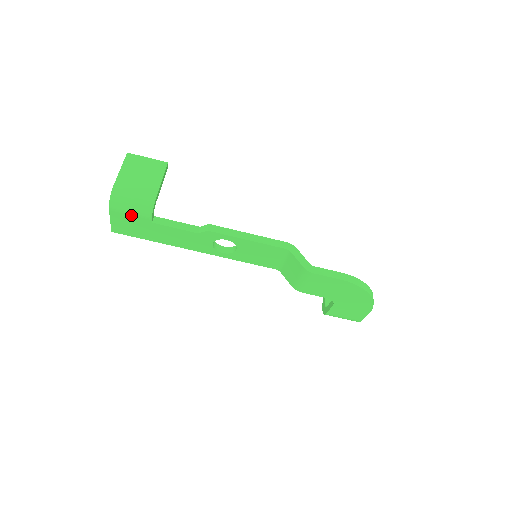
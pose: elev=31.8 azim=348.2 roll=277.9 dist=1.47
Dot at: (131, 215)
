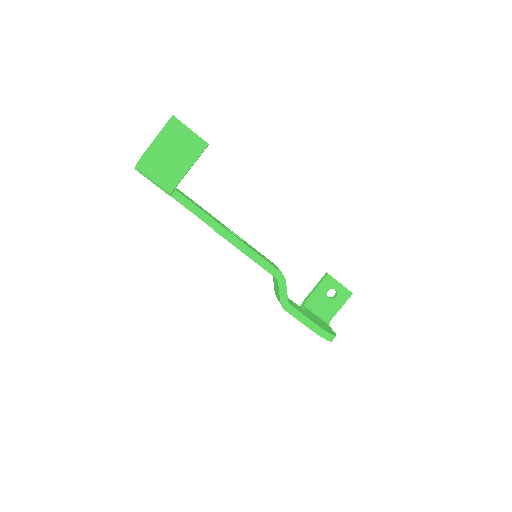
Dot at: (153, 183)
